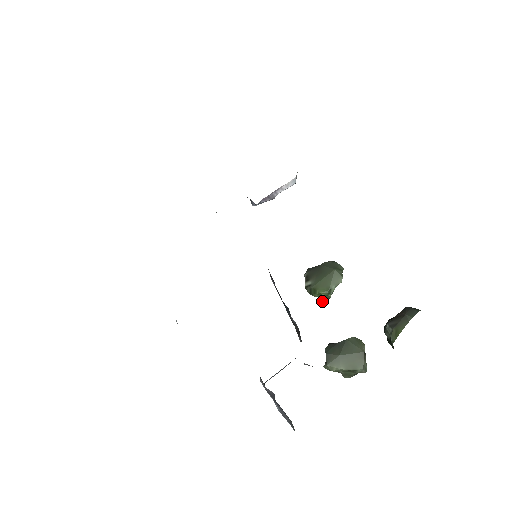
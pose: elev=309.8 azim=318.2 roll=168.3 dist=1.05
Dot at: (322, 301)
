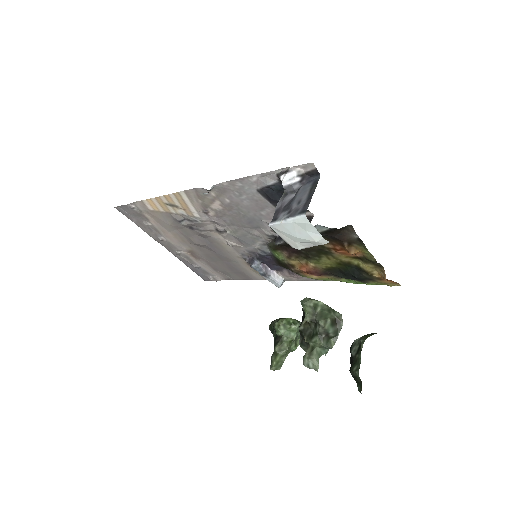
Dot at: (276, 356)
